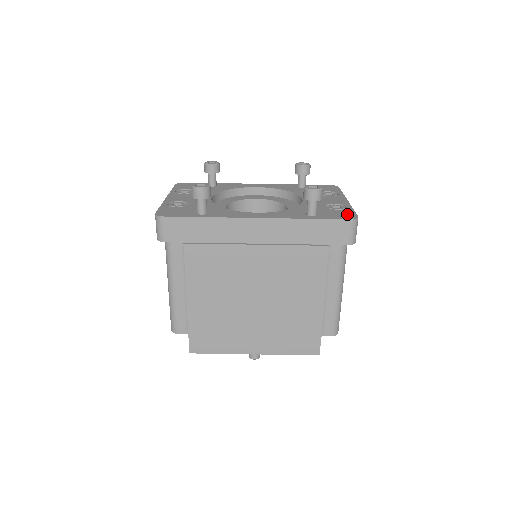
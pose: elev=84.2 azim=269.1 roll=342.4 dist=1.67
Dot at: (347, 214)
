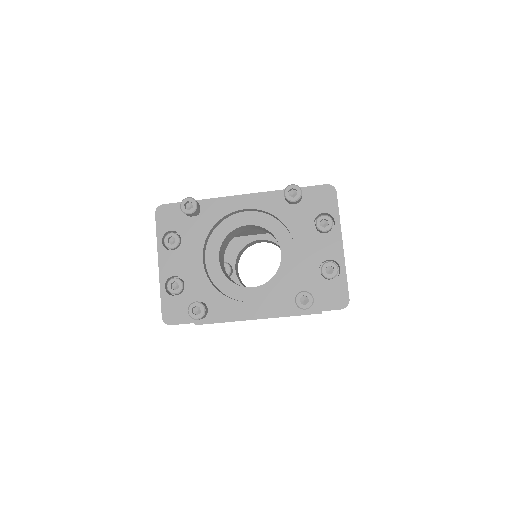
Dot at: (339, 294)
